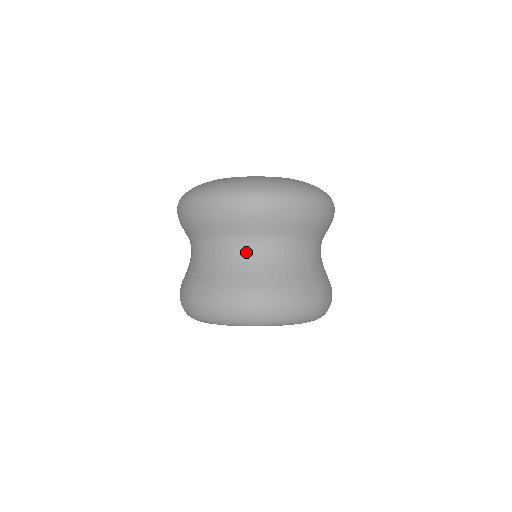
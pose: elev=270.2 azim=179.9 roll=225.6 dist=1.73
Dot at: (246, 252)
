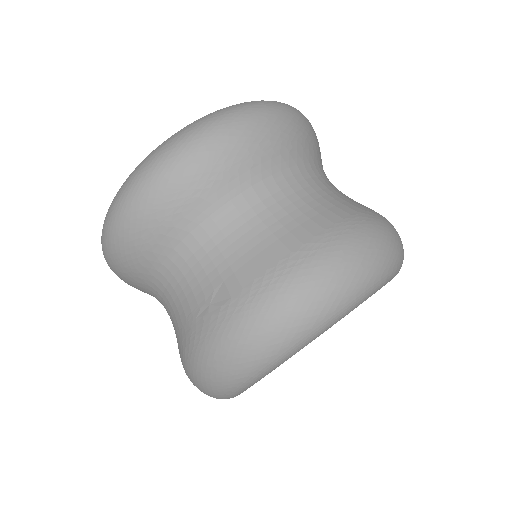
Dot at: (254, 216)
